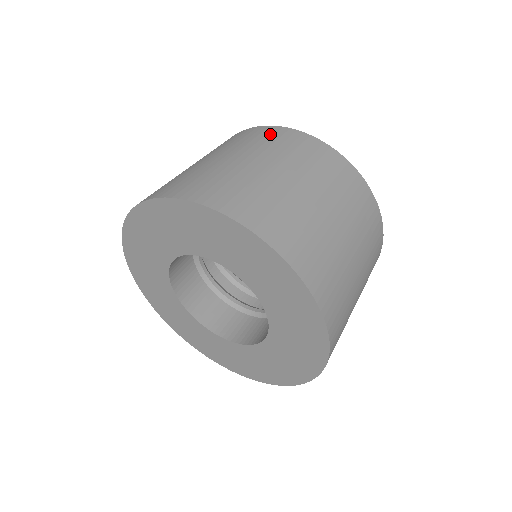
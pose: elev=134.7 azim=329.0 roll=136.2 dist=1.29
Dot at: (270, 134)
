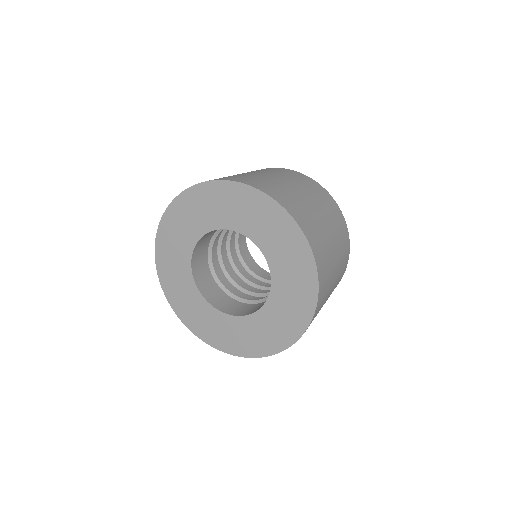
Dot at: (296, 174)
